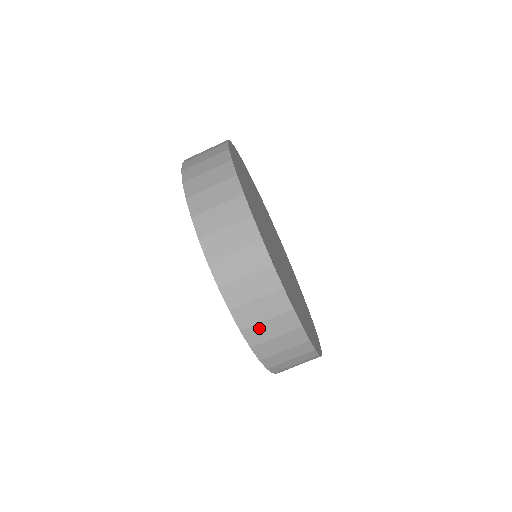
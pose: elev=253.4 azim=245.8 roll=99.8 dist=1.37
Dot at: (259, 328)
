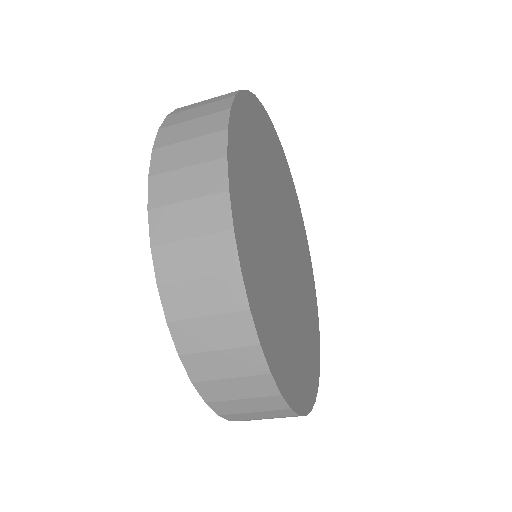
Dot at: occluded
